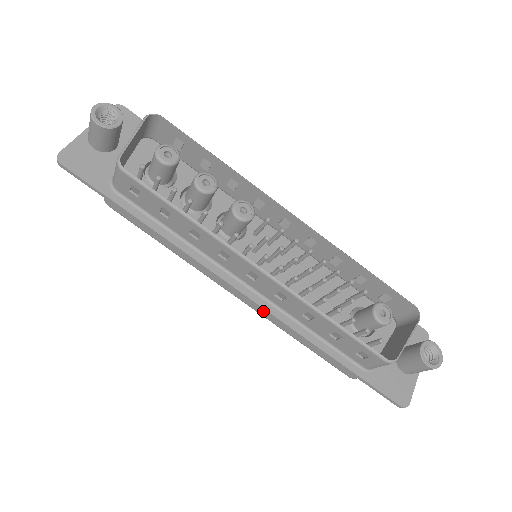
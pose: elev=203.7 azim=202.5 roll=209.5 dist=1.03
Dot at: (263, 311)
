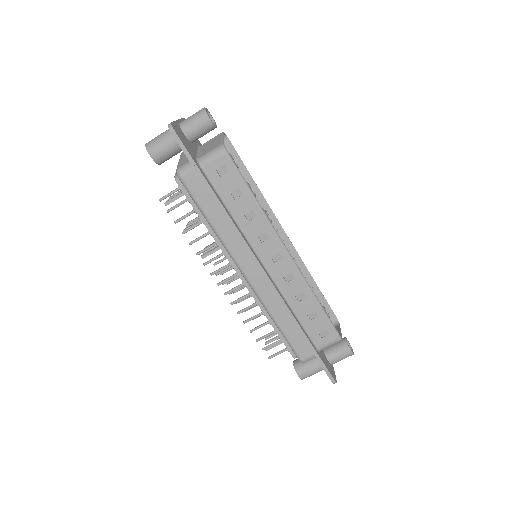
Dot at: (265, 292)
